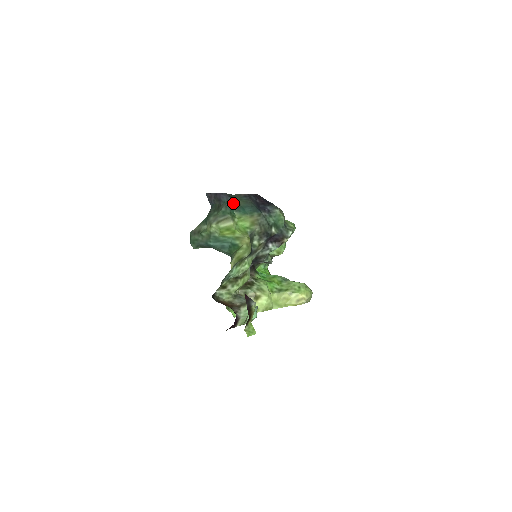
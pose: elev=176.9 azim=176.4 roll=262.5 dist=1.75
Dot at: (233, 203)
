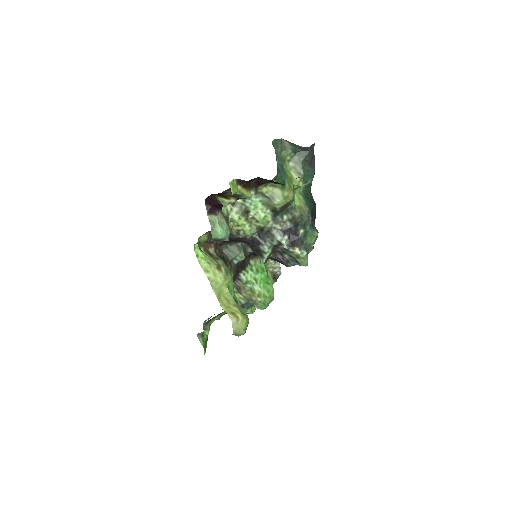
Dot at: (311, 180)
